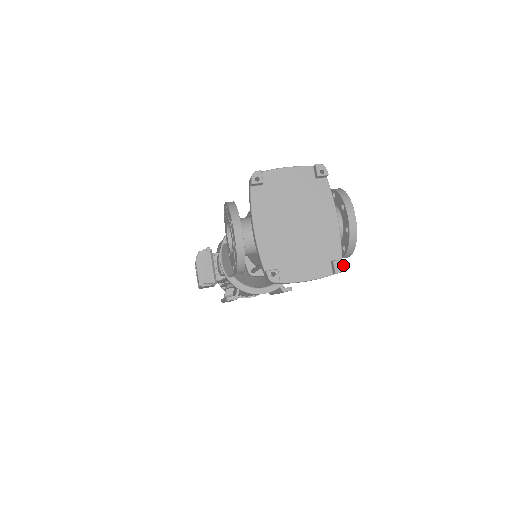
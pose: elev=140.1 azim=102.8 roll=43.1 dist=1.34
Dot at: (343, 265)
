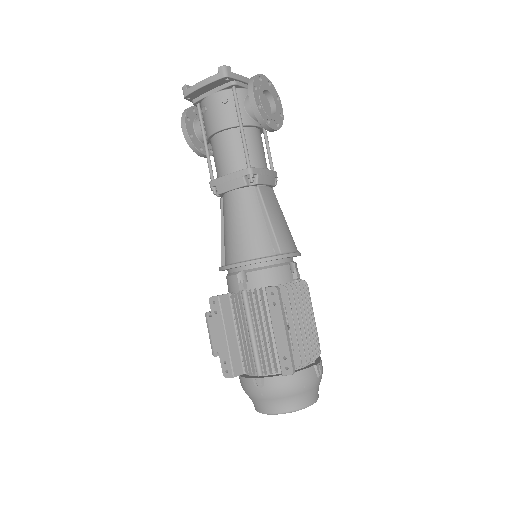
Dot at: (226, 66)
